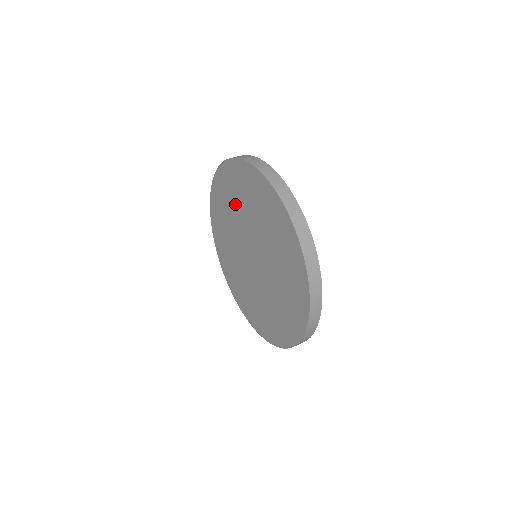
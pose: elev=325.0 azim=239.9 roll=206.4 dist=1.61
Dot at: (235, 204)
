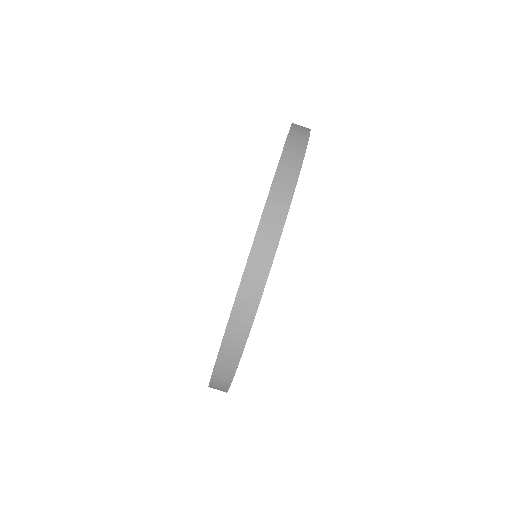
Dot at: occluded
